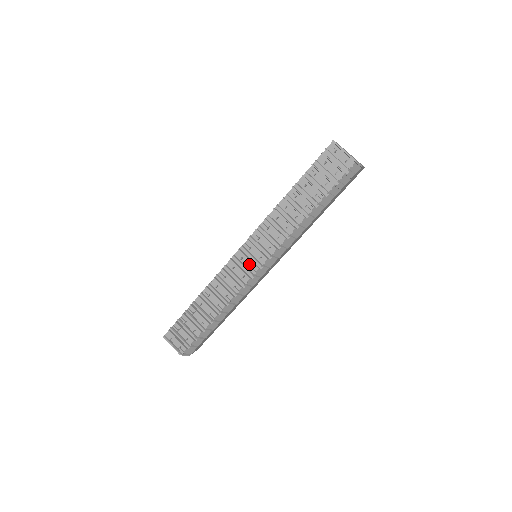
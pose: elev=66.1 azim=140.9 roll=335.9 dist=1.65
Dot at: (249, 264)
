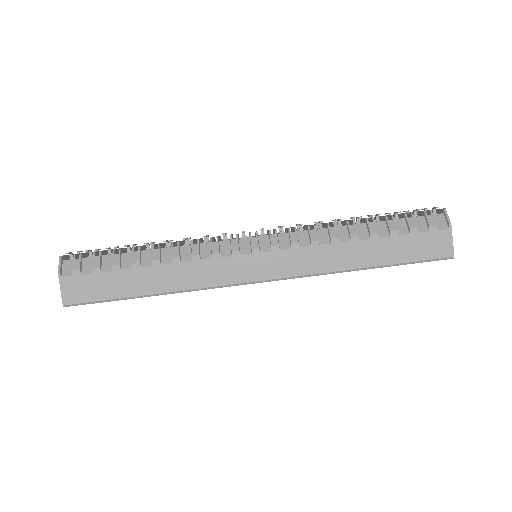
Dot at: (245, 237)
